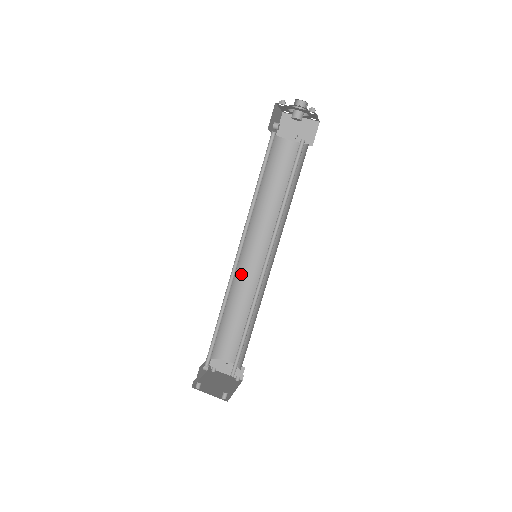
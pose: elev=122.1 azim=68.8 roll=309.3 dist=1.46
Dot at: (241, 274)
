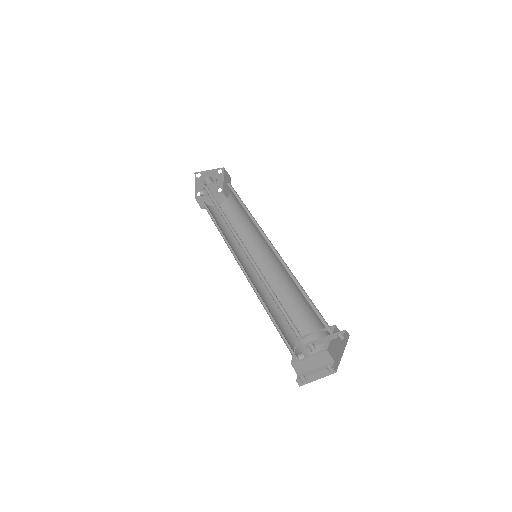
Dot at: (254, 284)
